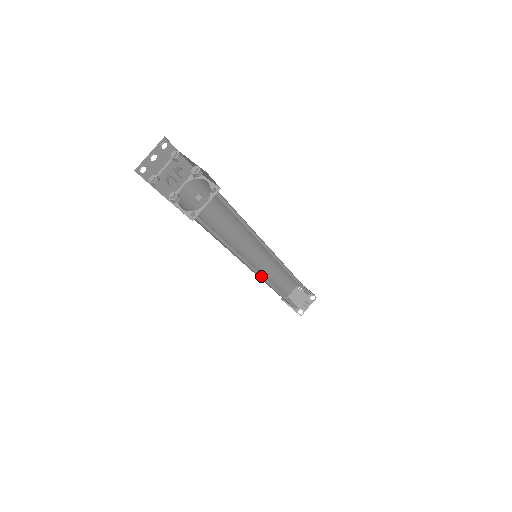
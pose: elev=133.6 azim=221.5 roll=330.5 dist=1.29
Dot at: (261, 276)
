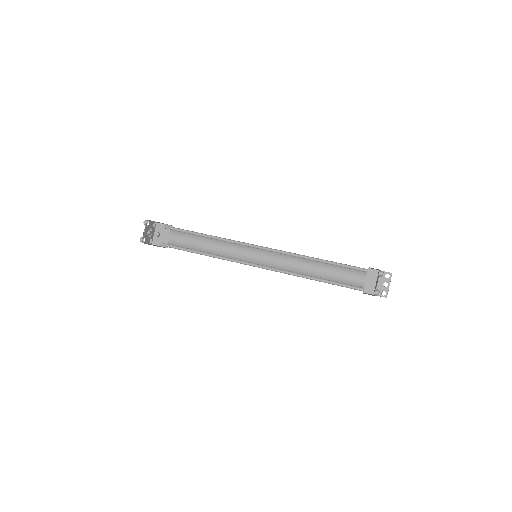
Dot at: (265, 268)
